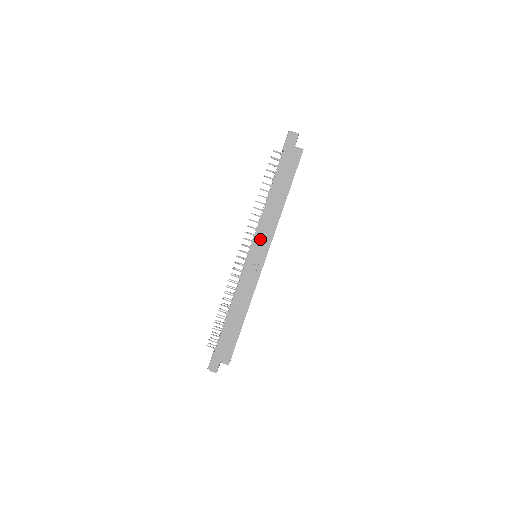
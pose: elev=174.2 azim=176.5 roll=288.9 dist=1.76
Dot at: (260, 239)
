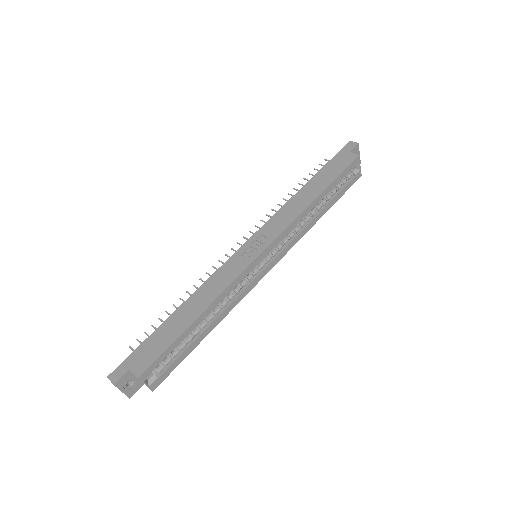
Dot at: (268, 229)
